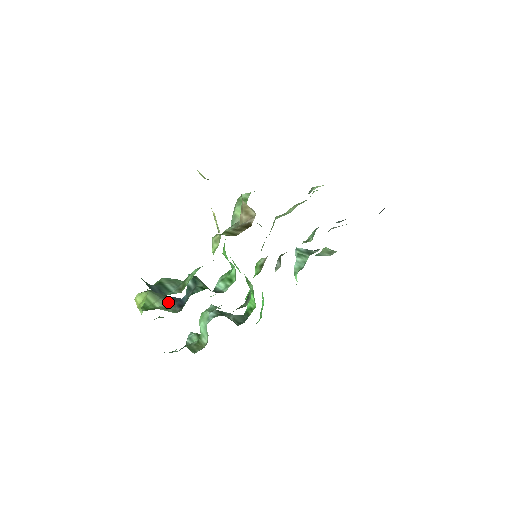
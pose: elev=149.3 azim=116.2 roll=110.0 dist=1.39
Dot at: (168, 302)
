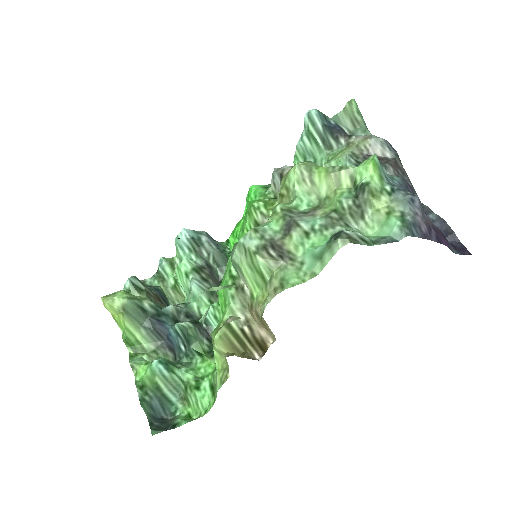
Dot at: (155, 339)
